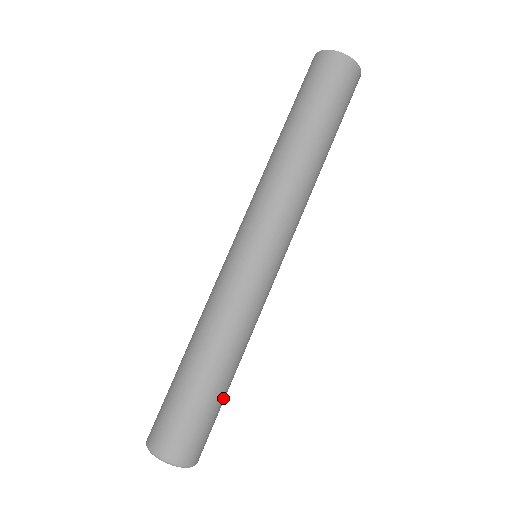
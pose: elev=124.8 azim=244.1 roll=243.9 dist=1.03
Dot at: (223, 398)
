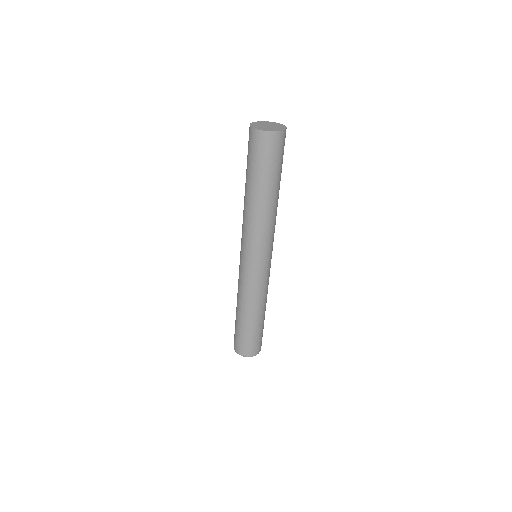
Dot at: (262, 326)
